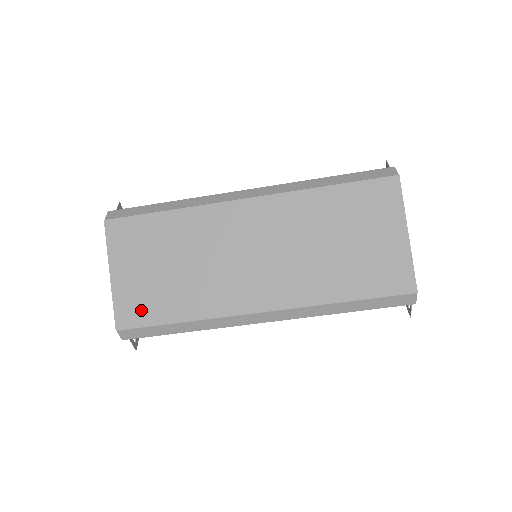
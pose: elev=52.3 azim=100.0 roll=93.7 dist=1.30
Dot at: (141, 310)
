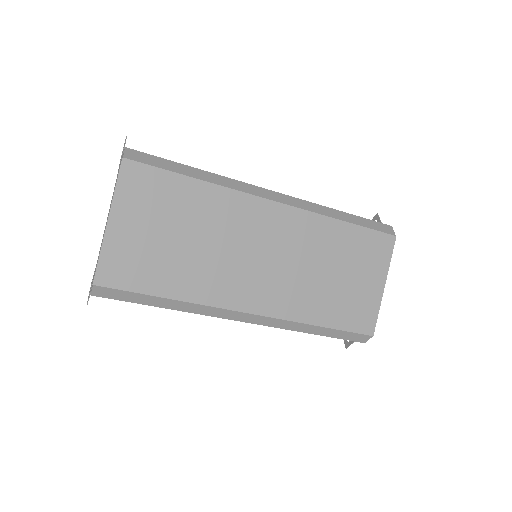
Dot at: (131, 272)
